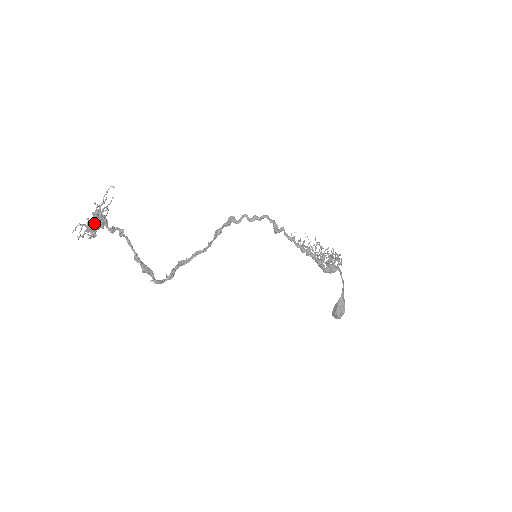
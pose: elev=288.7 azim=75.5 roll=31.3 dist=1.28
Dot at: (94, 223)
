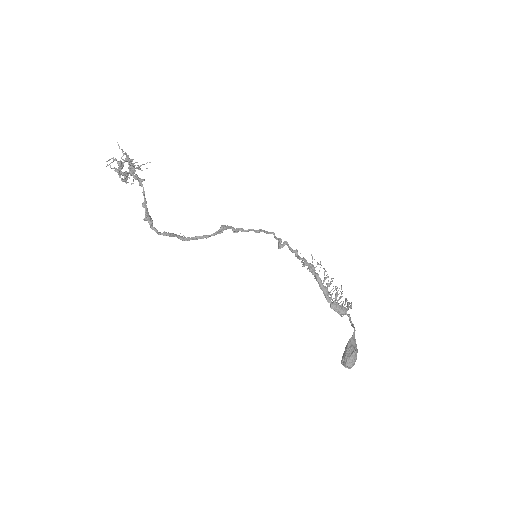
Dot at: (125, 153)
